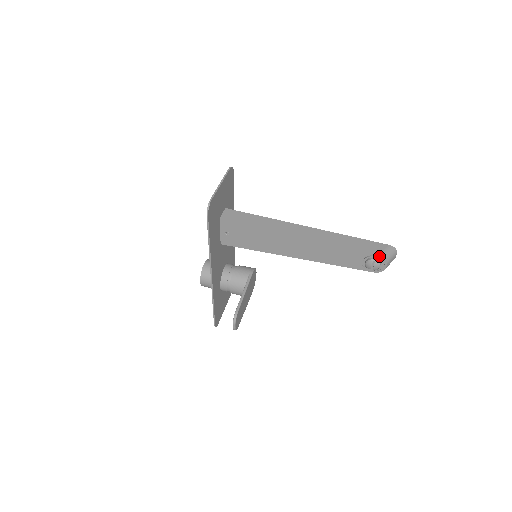
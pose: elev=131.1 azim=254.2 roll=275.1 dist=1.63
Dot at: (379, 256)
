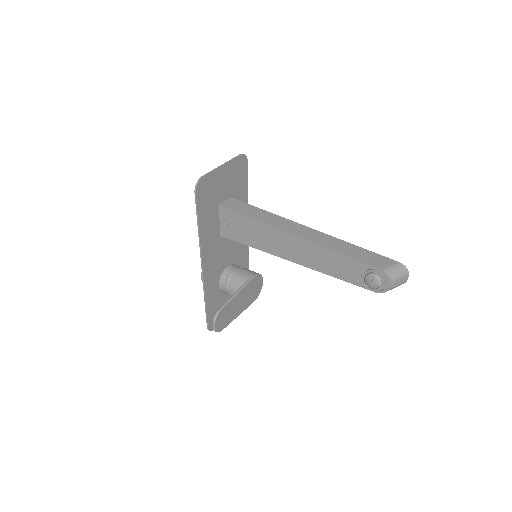
Dot at: (381, 271)
